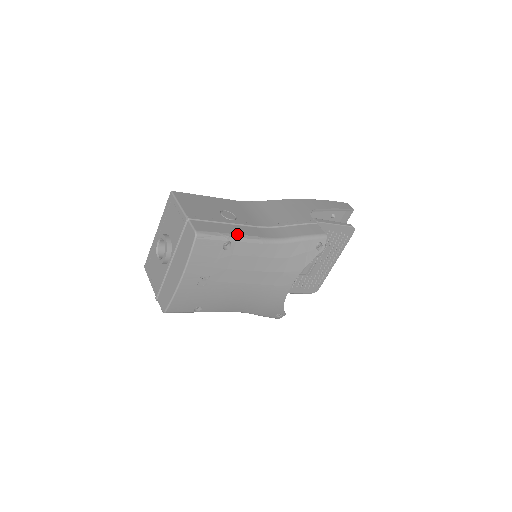
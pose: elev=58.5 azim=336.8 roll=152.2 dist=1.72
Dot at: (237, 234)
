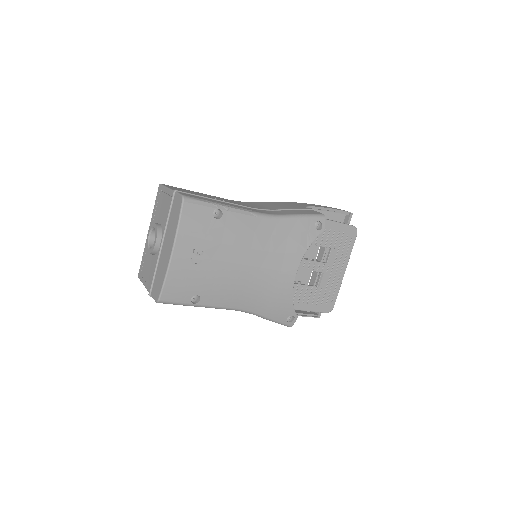
Dot at: (228, 205)
